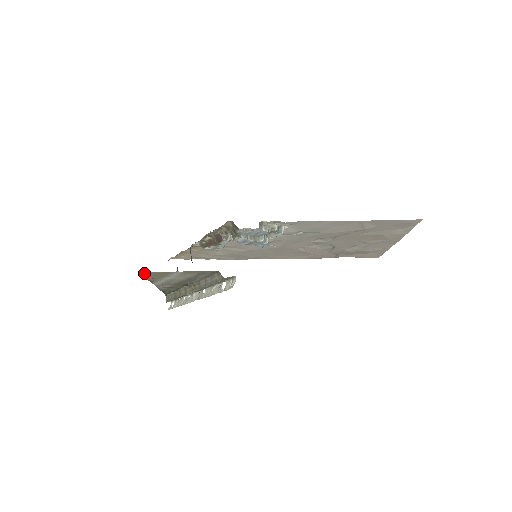
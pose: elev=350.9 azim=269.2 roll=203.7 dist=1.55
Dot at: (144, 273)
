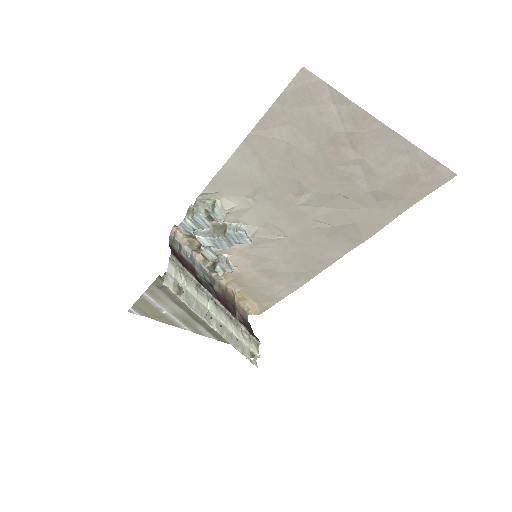
Dot at: (132, 311)
